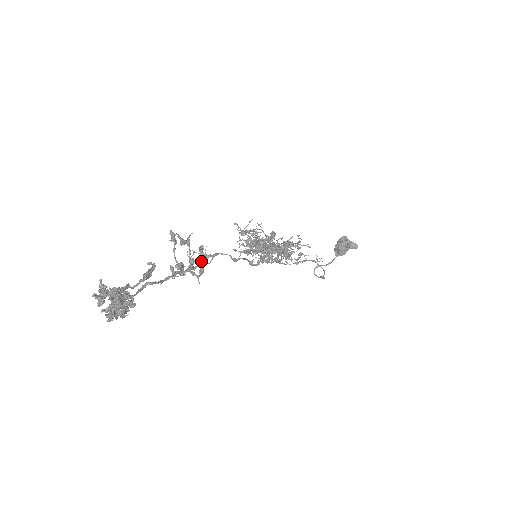
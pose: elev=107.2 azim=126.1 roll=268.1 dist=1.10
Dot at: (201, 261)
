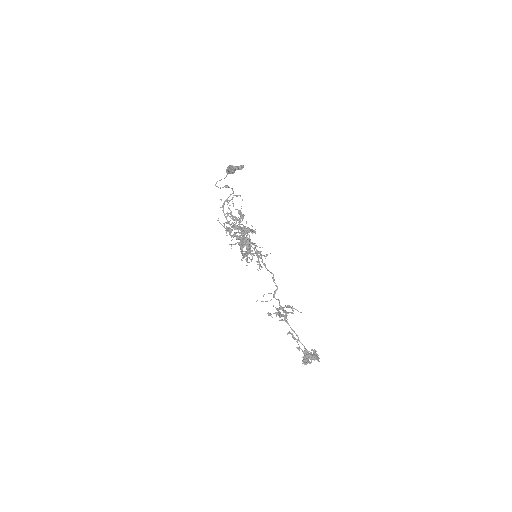
Dot at: (289, 307)
